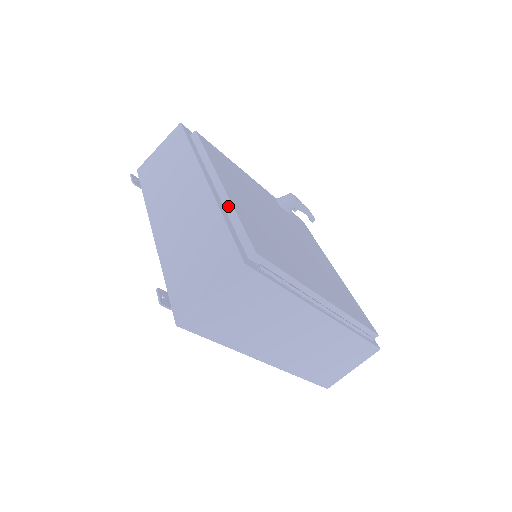
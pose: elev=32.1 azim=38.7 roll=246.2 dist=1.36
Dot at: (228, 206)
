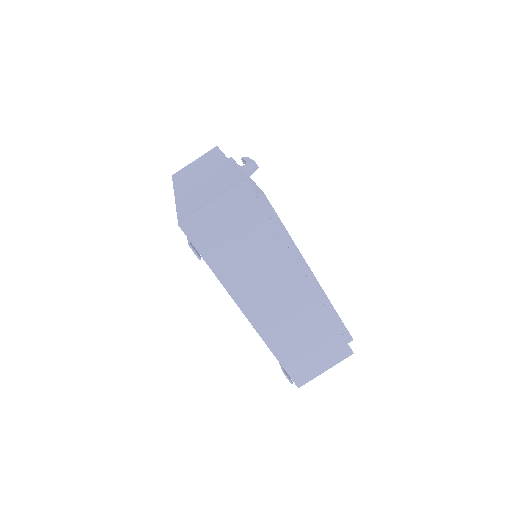
Dot at: (326, 301)
